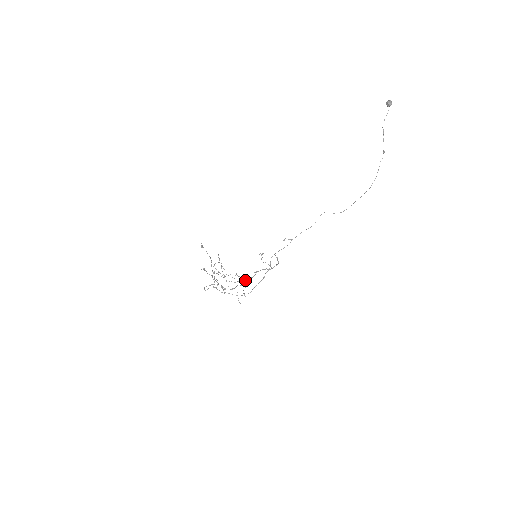
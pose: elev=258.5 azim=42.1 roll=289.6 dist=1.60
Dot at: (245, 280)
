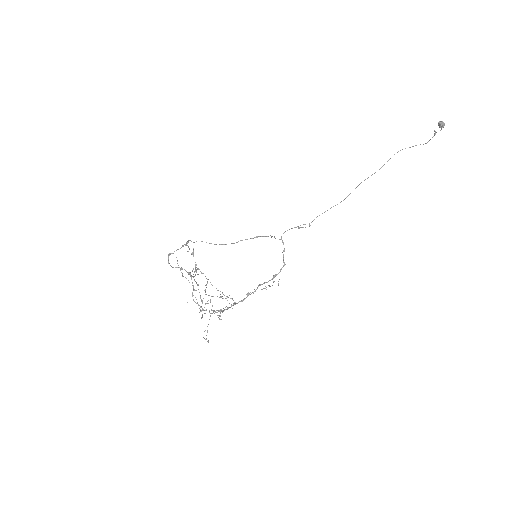
Dot at: (229, 307)
